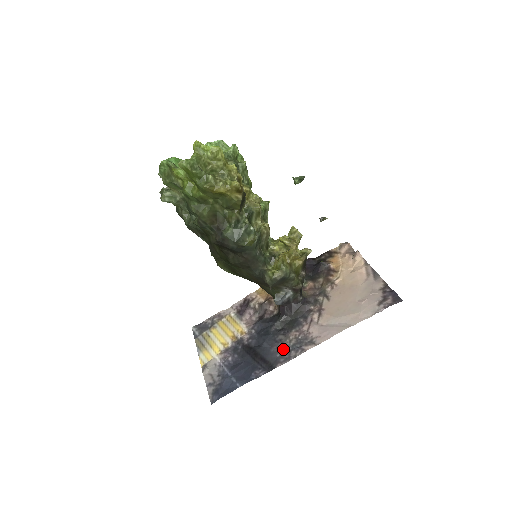
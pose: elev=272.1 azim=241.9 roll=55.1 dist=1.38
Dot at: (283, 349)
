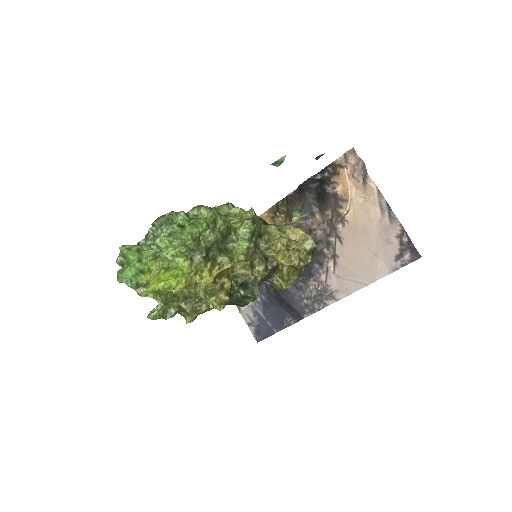
Dot at: (306, 299)
